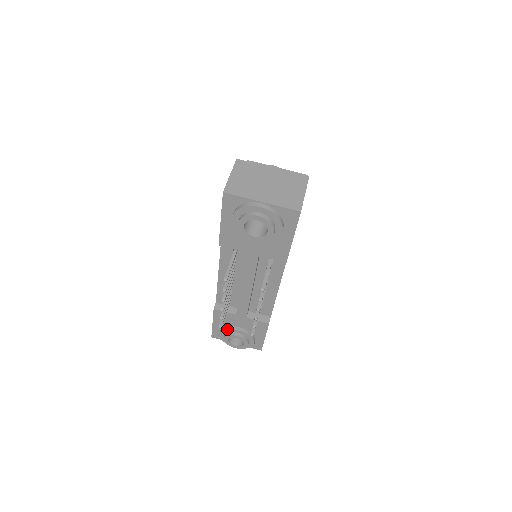
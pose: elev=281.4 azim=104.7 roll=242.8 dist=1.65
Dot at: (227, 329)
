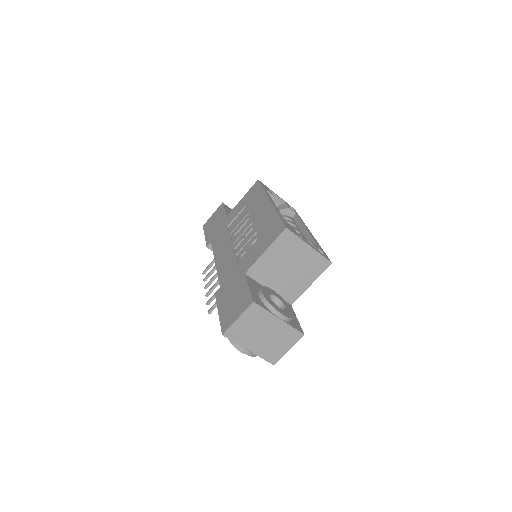
Dot at: occluded
